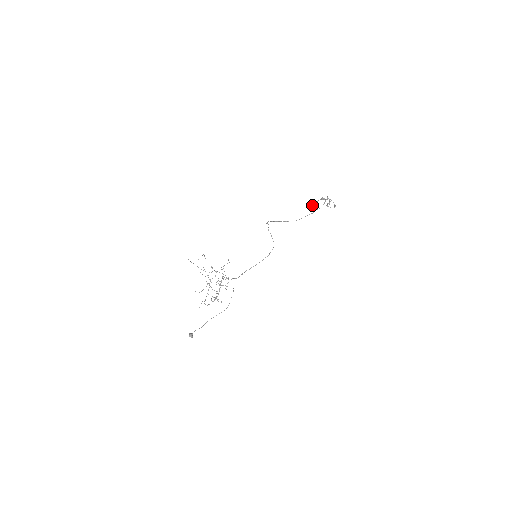
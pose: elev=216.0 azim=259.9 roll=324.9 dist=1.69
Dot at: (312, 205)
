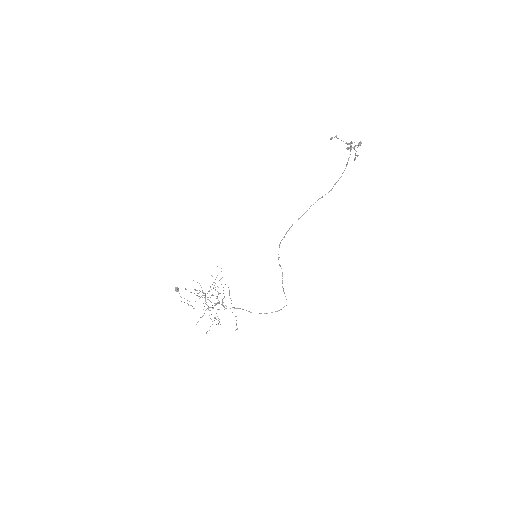
Dot at: (331, 139)
